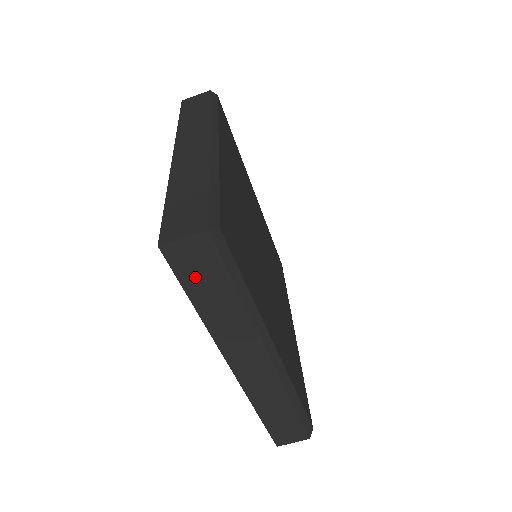
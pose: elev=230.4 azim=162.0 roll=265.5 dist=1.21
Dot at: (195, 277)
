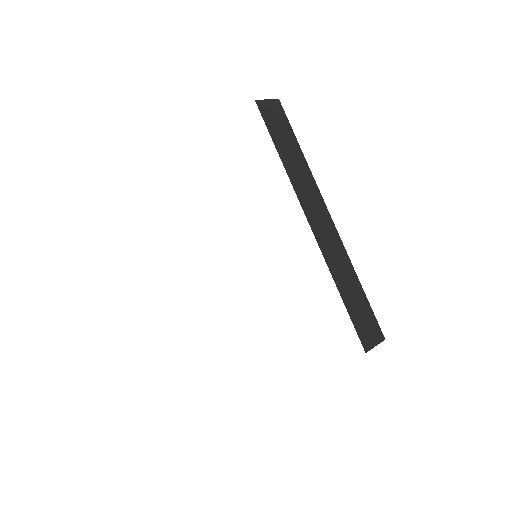
Dot at: (276, 129)
